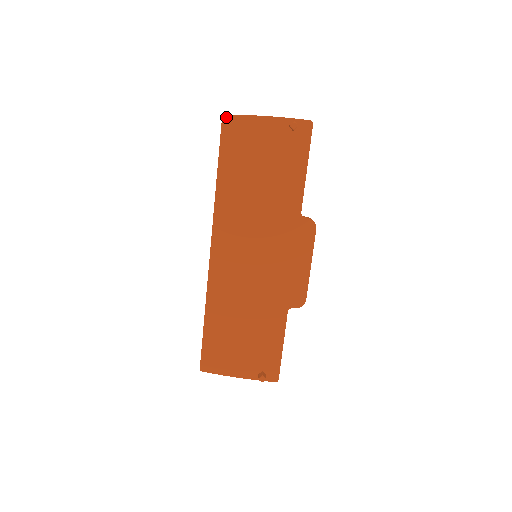
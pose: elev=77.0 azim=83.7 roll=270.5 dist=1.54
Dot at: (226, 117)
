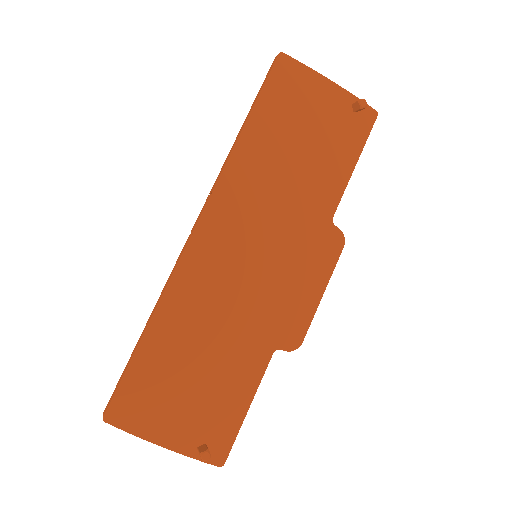
Dot at: (284, 56)
